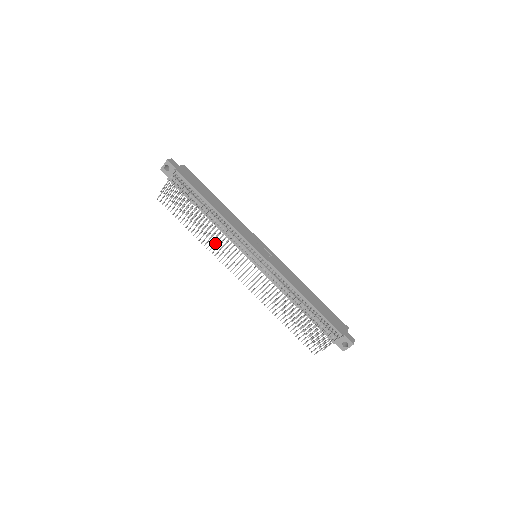
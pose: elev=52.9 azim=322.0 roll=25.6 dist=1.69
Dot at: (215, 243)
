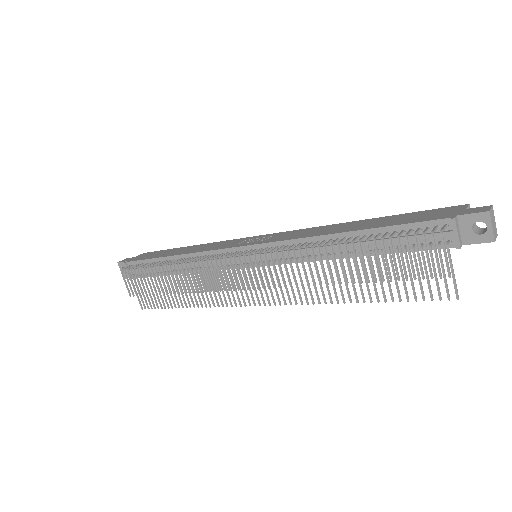
Dot at: (201, 290)
